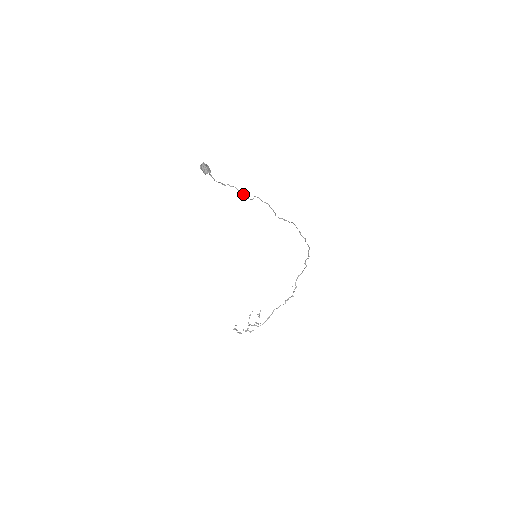
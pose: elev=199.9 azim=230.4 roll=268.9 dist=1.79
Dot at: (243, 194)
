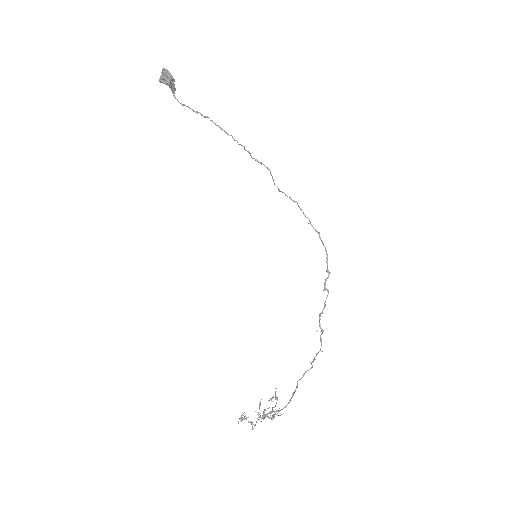
Dot at: (225, 132)
